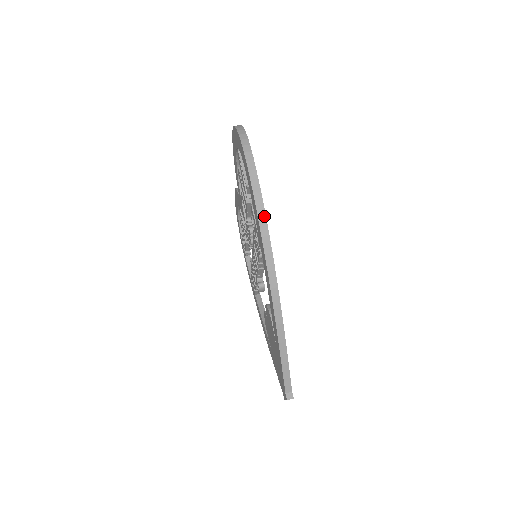
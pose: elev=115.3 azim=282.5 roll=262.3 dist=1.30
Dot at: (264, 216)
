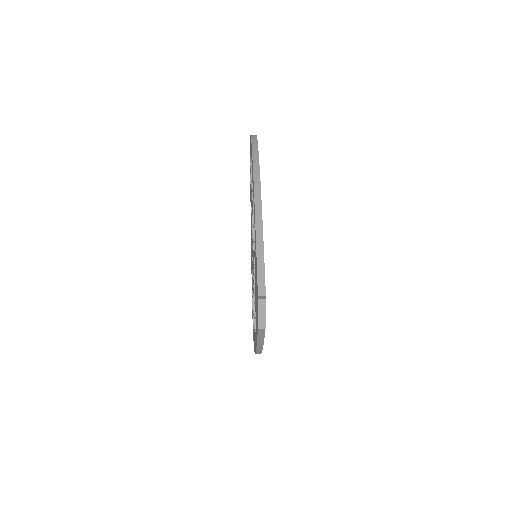
Dot at: (257, 148)
